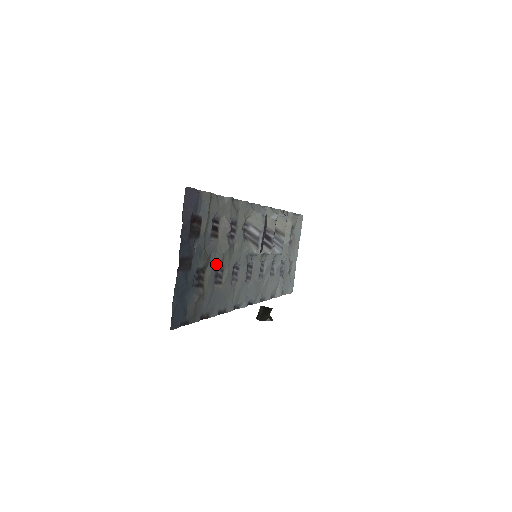
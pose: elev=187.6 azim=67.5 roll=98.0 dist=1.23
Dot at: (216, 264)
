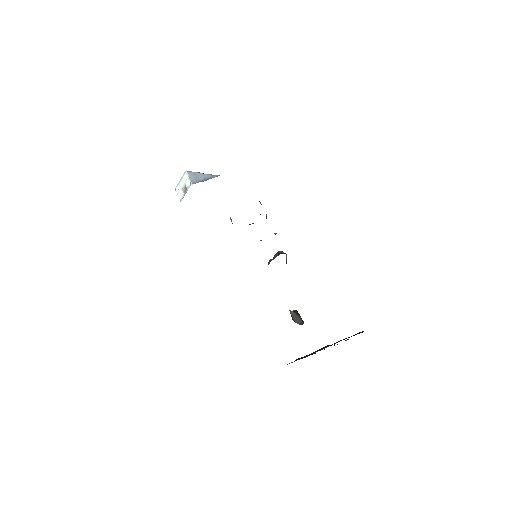
Dot at: occluded
